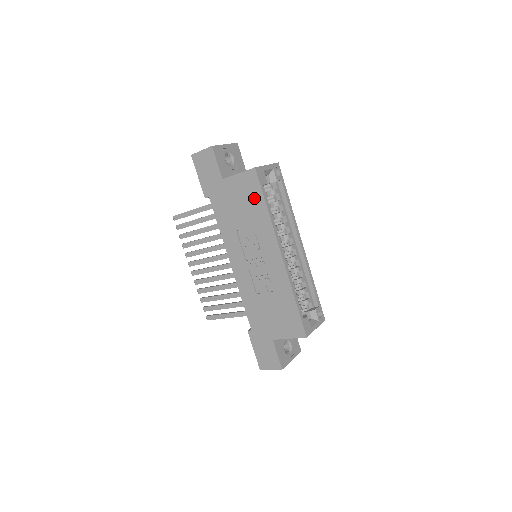
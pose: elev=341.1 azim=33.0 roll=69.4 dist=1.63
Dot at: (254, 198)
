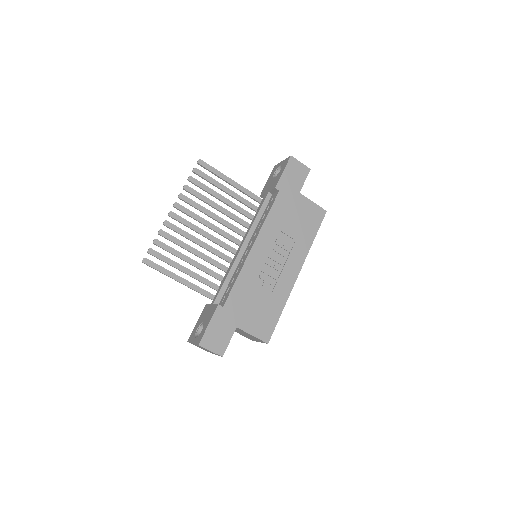
Dot at: (311, 225)
